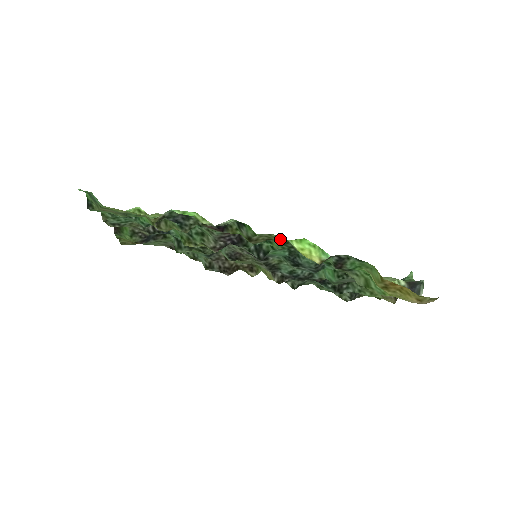
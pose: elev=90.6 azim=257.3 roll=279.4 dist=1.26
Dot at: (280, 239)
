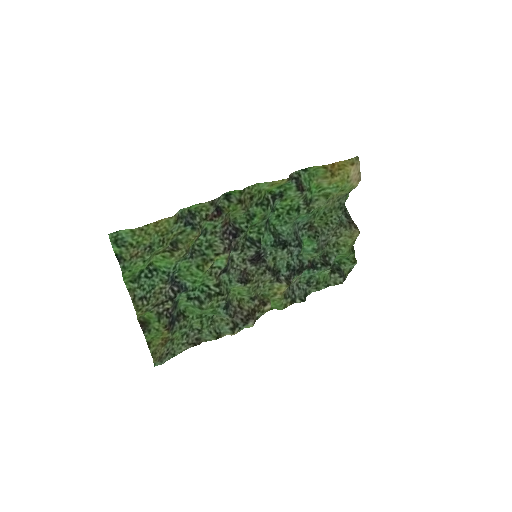
Dot at: (256, 190)
